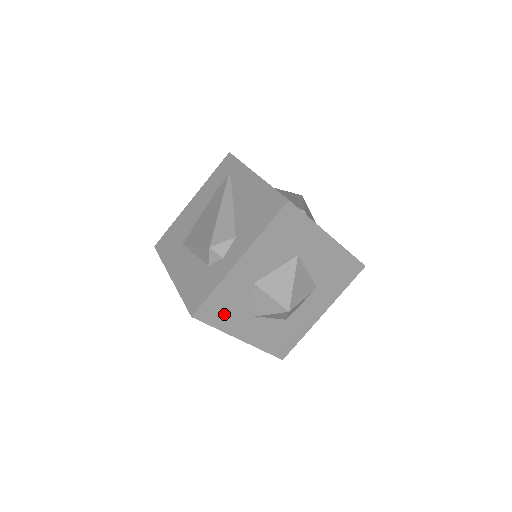
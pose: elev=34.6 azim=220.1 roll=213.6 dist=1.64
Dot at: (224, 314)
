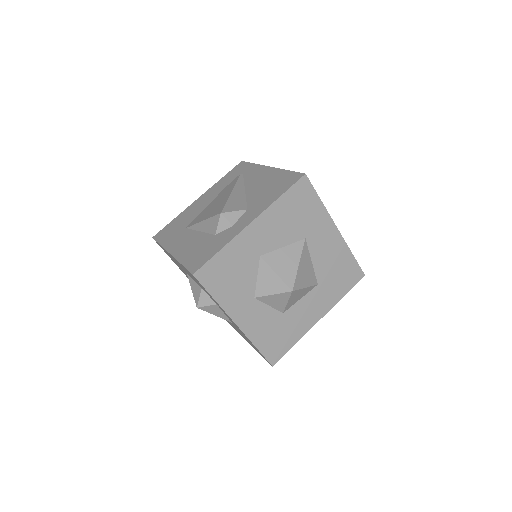
Dot at: (225, 283)
